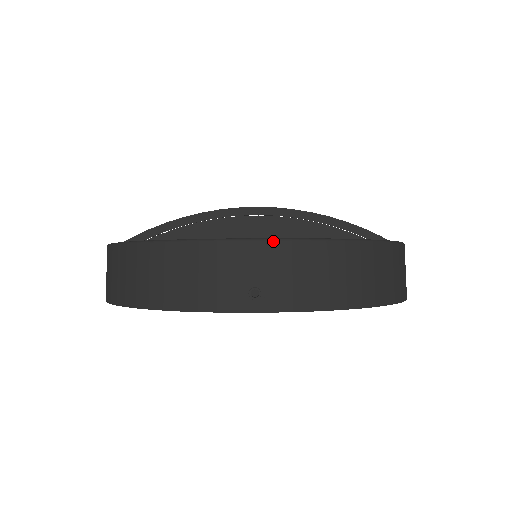
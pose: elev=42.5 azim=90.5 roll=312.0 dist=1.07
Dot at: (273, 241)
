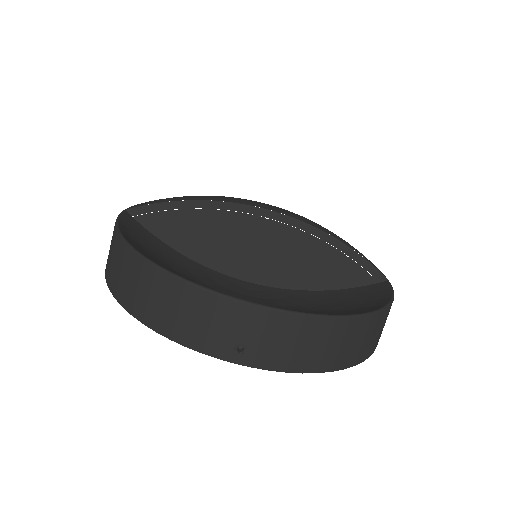
Dot at: (270, 310)
